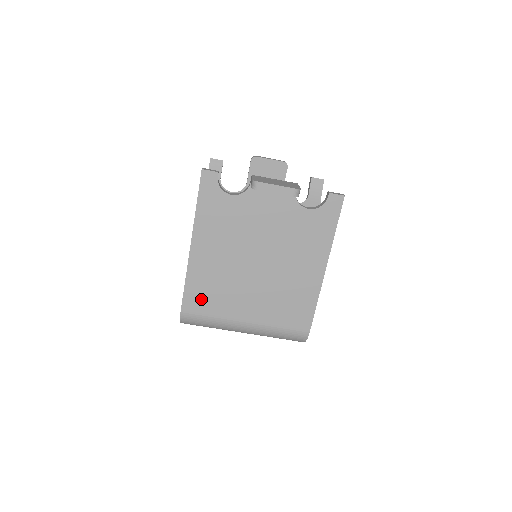
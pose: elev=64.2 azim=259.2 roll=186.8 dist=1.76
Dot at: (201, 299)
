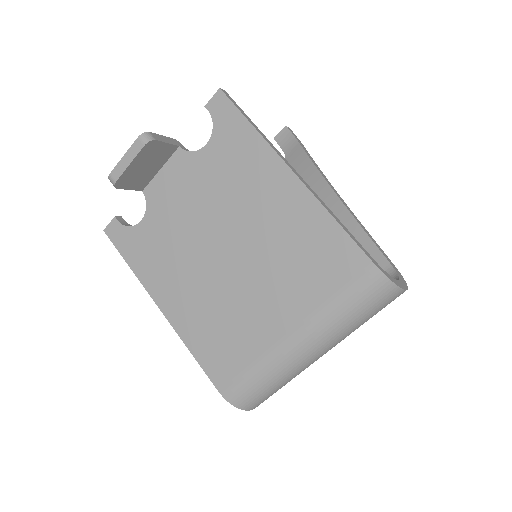
Dot at: (222, 357)
